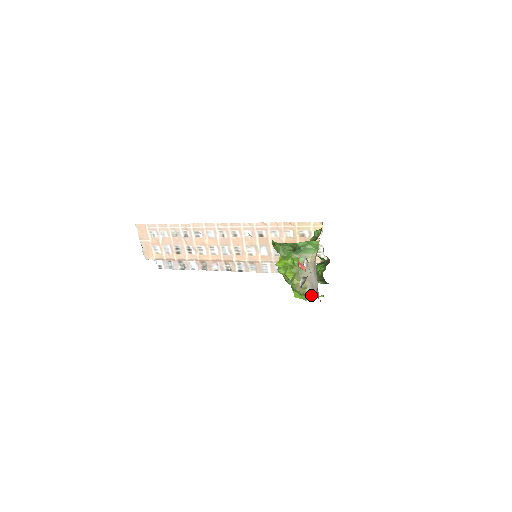
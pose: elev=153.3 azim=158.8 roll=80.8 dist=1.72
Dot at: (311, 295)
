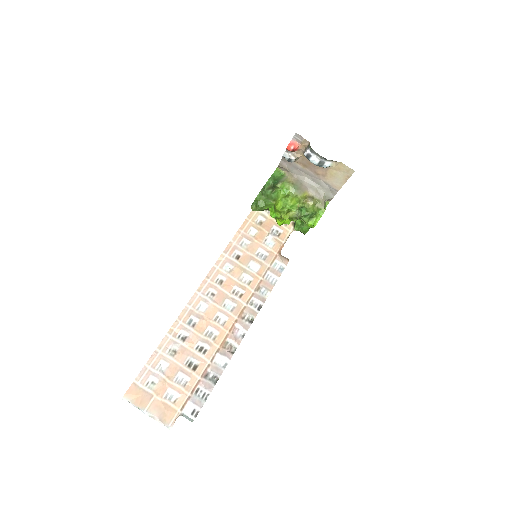
Dot at: (321, 199)
